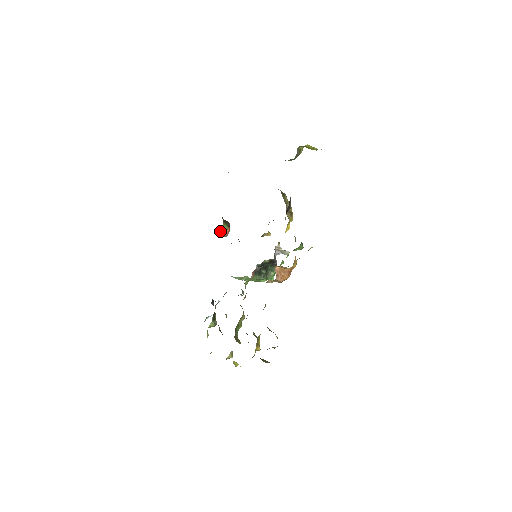
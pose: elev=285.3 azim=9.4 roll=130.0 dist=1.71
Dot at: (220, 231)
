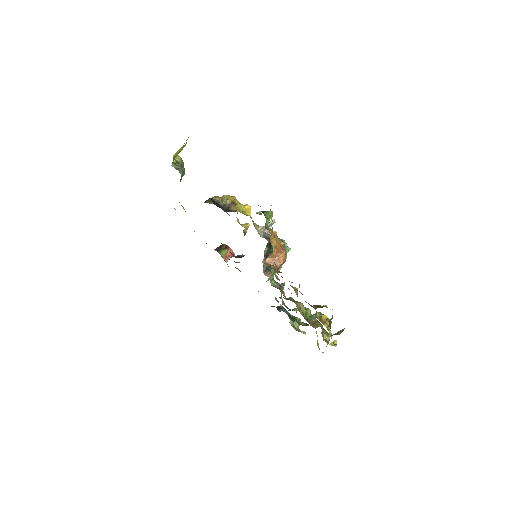
Dot at: (225, 259)
